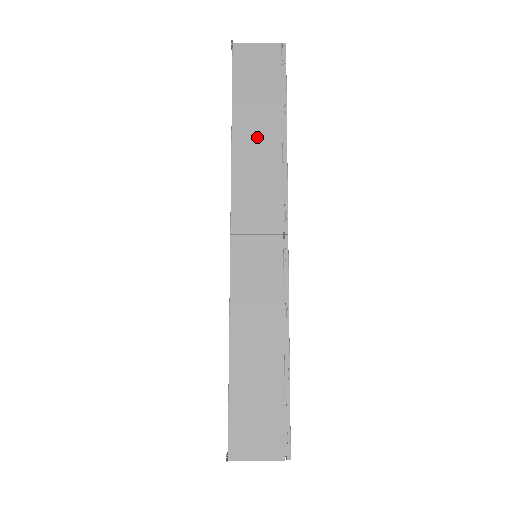
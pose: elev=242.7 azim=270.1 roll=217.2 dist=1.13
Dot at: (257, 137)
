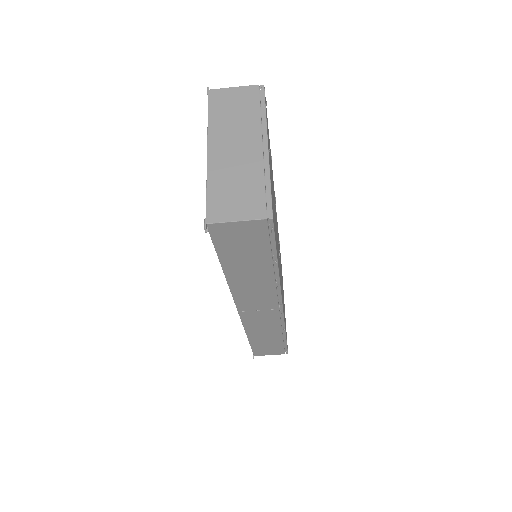
Dot at: (250, 276)
